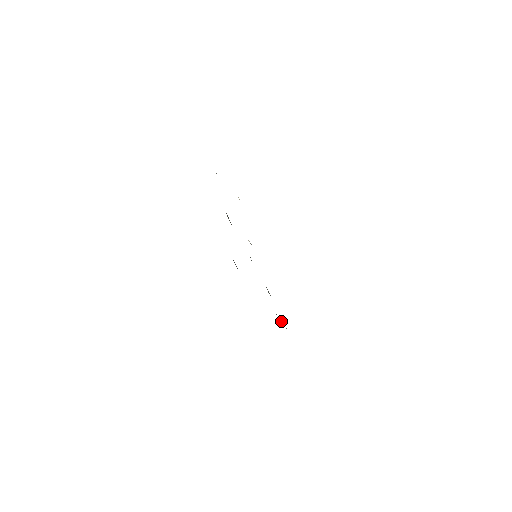
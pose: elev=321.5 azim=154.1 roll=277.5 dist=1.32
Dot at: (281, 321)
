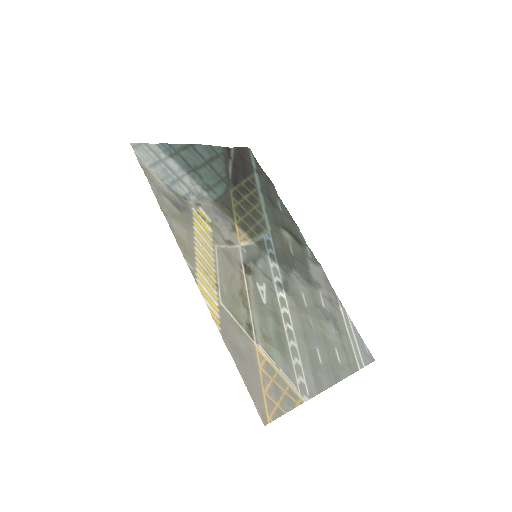
Dot at: (313, 279)
